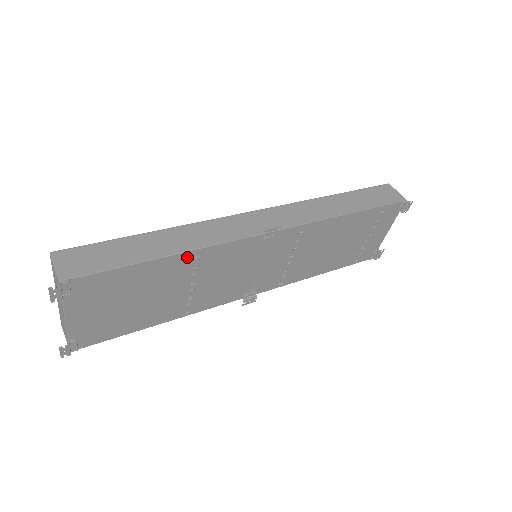
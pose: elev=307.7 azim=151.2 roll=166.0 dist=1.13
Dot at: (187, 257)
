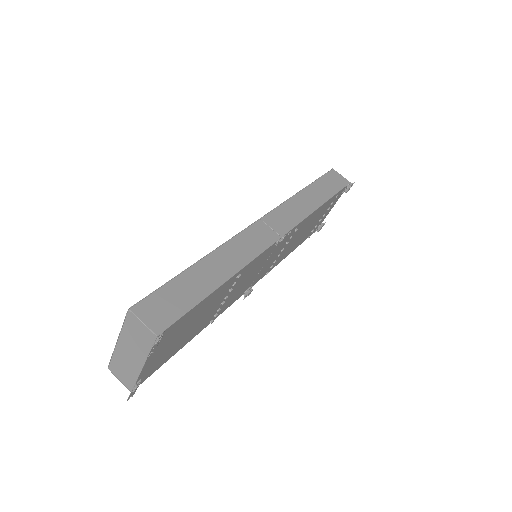
Dot at: (233, 278)
